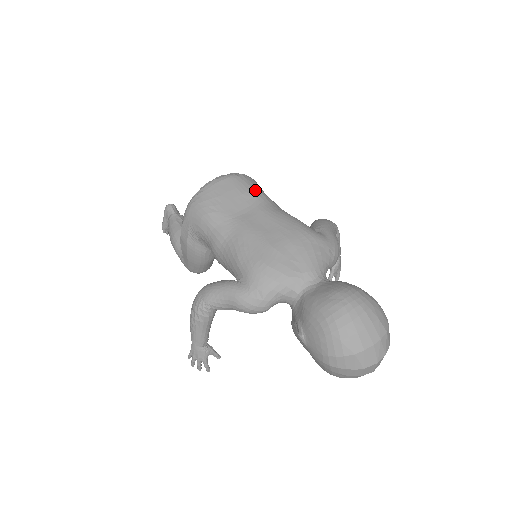
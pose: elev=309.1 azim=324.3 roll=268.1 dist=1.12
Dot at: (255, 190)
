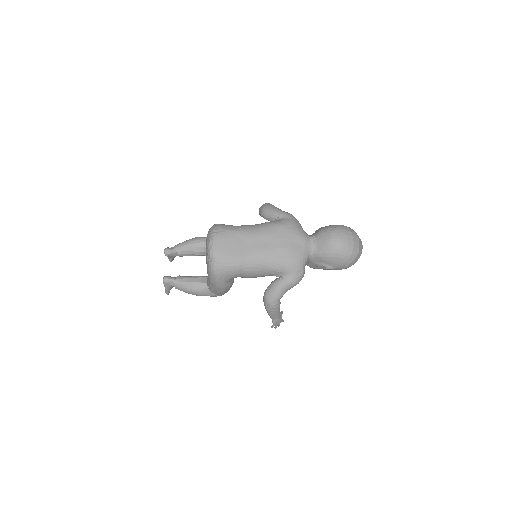
Dot at: (235, 231)
